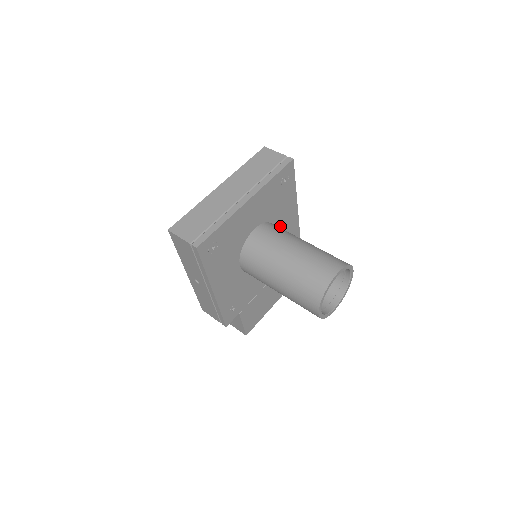
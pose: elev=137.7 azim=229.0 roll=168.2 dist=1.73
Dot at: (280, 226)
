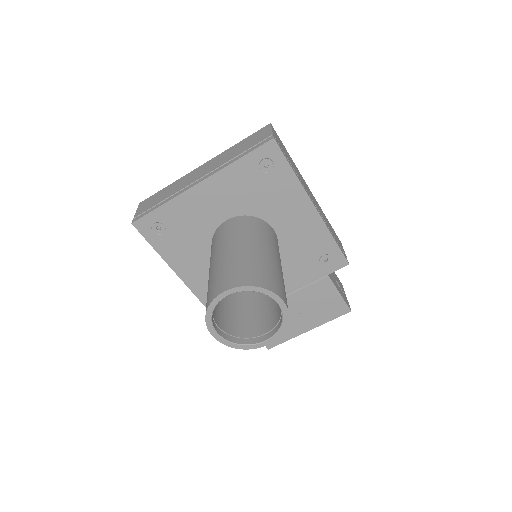
Dot at: (283, 226)
